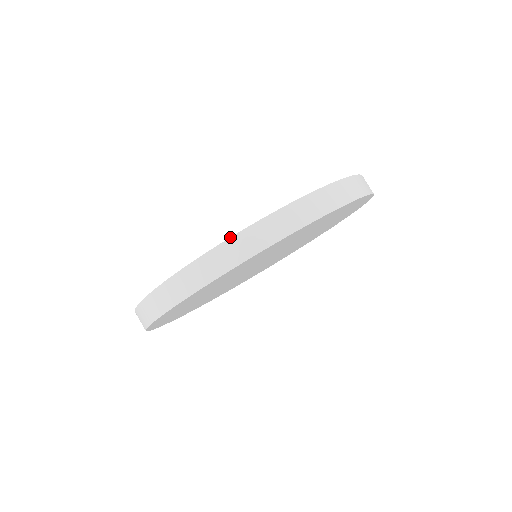
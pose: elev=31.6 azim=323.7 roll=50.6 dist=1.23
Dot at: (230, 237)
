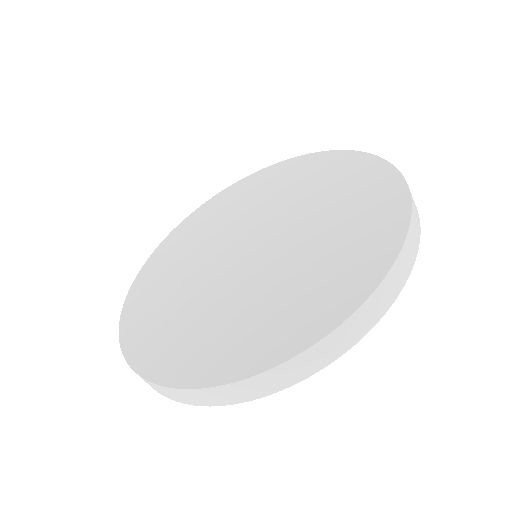
Dot at: (325, 336)
